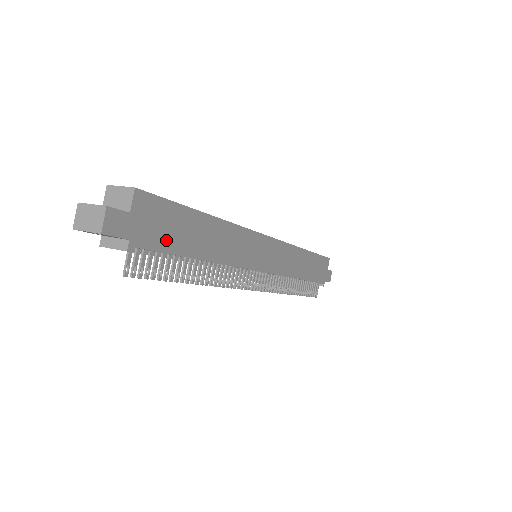
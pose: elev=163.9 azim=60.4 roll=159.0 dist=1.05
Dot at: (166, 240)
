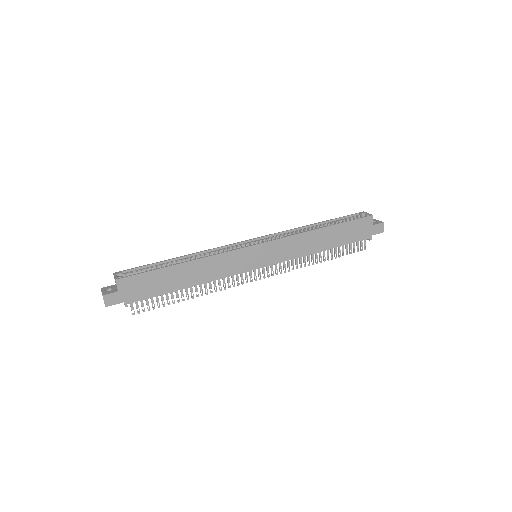
Dot at: (150, 291)
